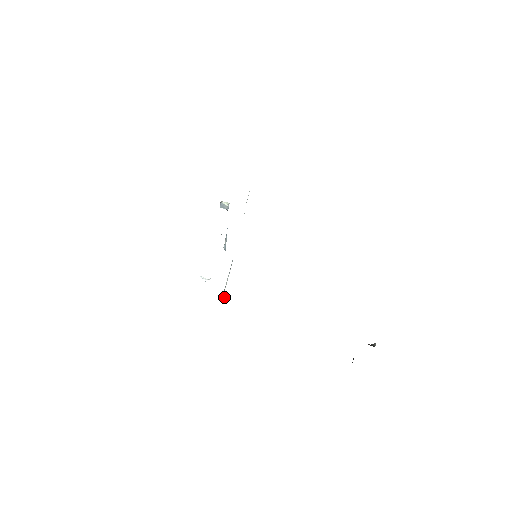
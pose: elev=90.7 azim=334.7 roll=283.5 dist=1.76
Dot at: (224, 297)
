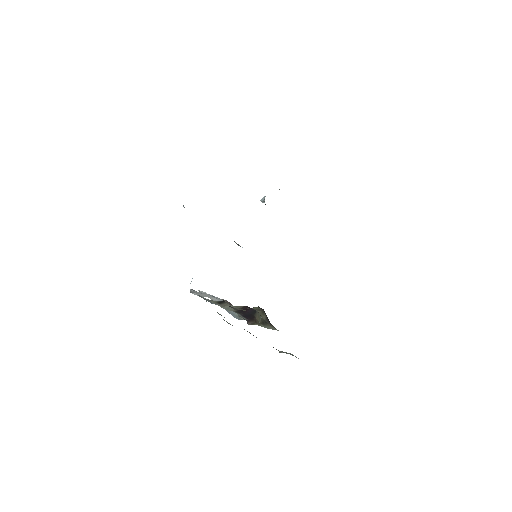
Dot at: (190, 283)
